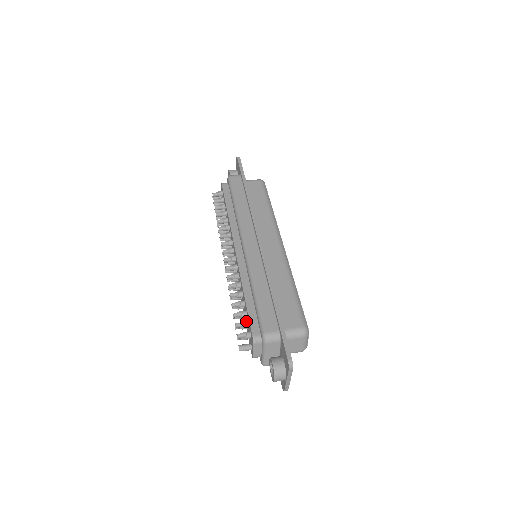
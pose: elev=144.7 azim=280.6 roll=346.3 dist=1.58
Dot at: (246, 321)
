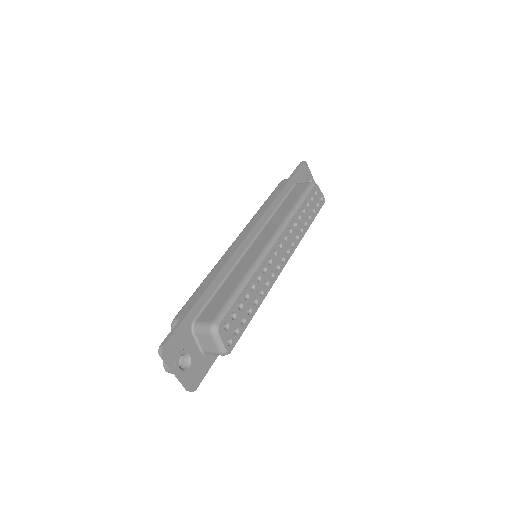
Dot at: occluded
